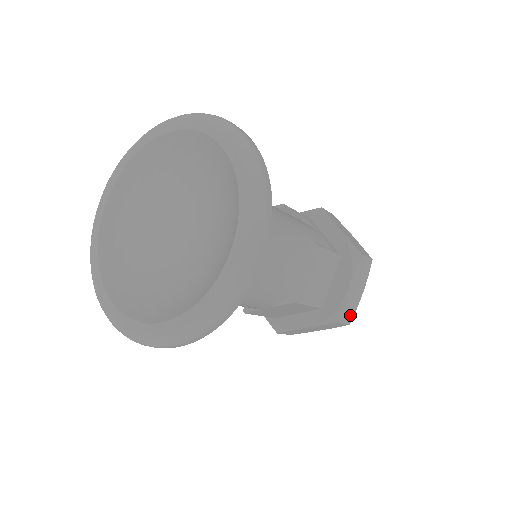
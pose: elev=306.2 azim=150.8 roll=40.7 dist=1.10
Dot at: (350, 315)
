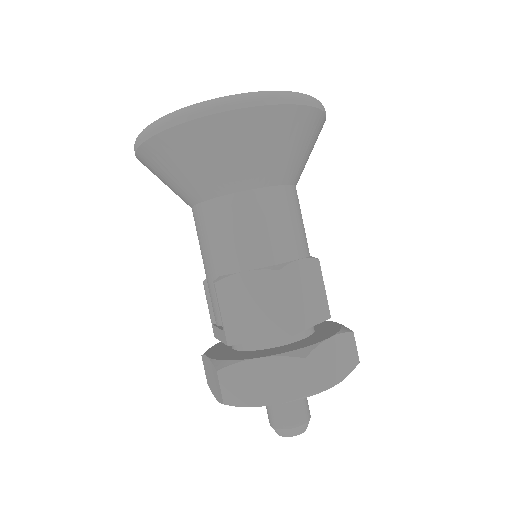
Dot at: (318, 380)
